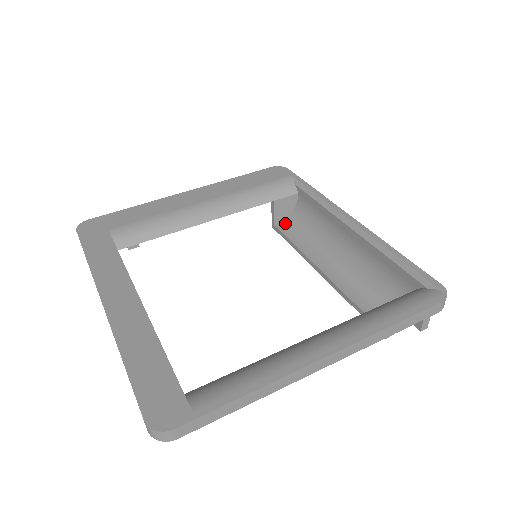
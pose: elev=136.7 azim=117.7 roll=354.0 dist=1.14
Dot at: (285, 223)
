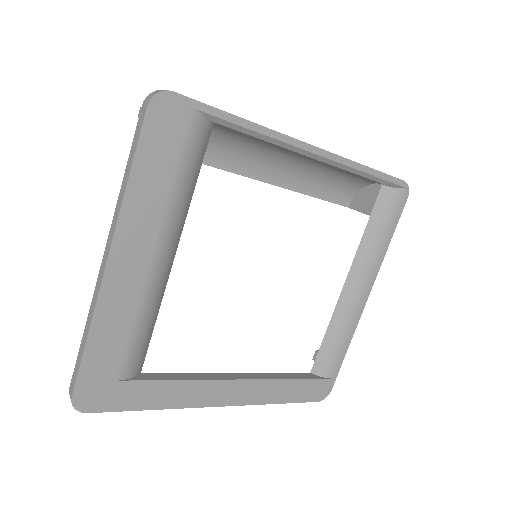
Dot at: occluded
